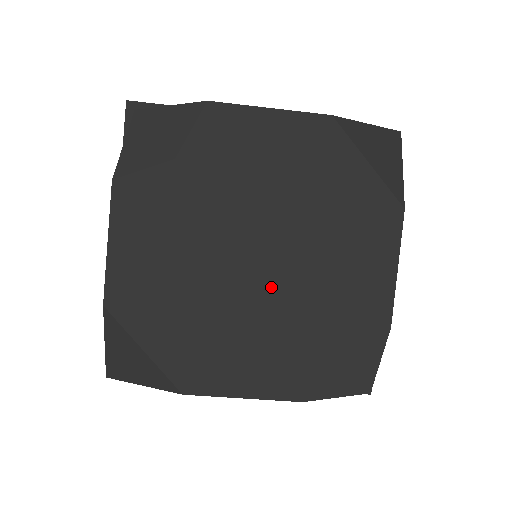
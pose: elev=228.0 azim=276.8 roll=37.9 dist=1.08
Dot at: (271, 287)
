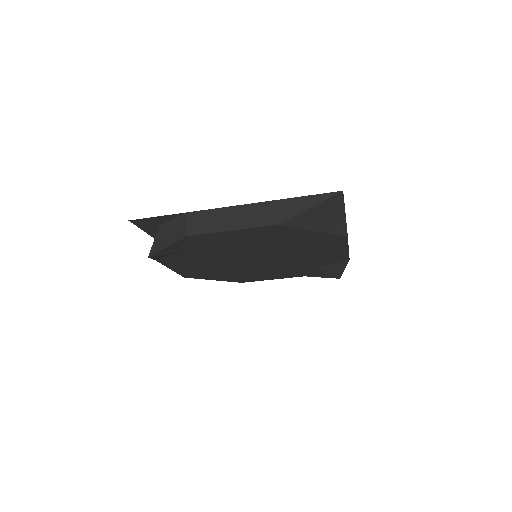
Dot at: (270, 263)
